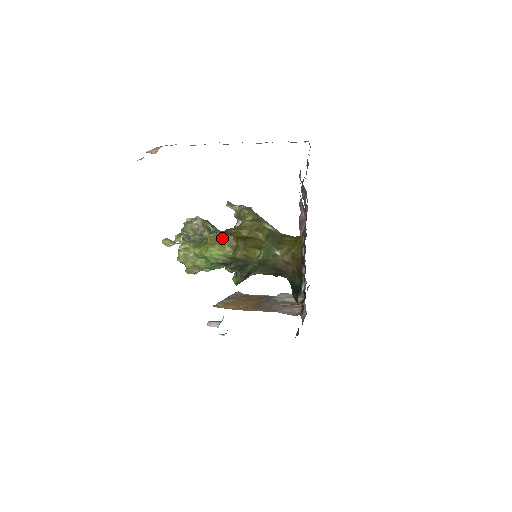
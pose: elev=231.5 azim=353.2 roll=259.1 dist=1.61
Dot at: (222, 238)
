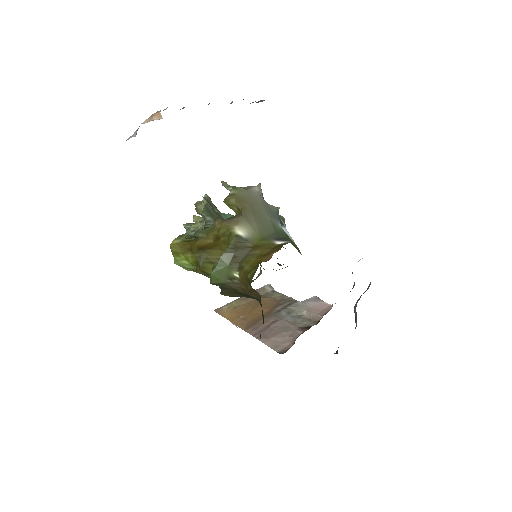
Dot at: (185, 246)
